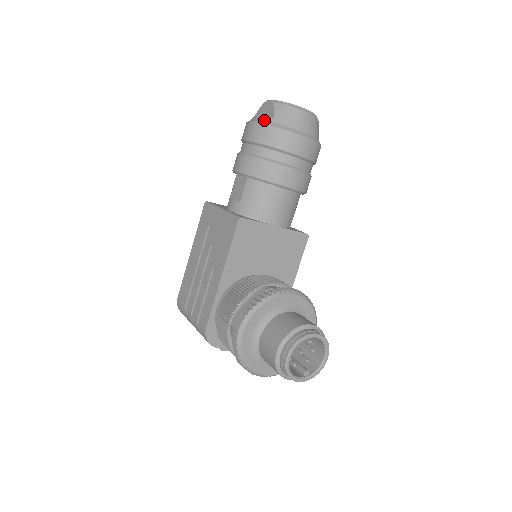
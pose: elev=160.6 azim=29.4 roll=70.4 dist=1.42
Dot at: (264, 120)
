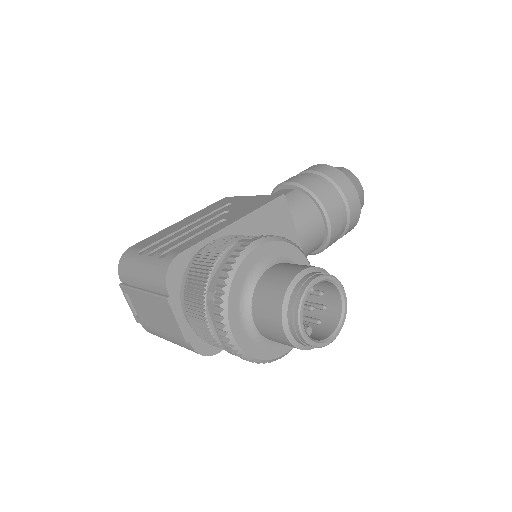
Dot at: occluded
